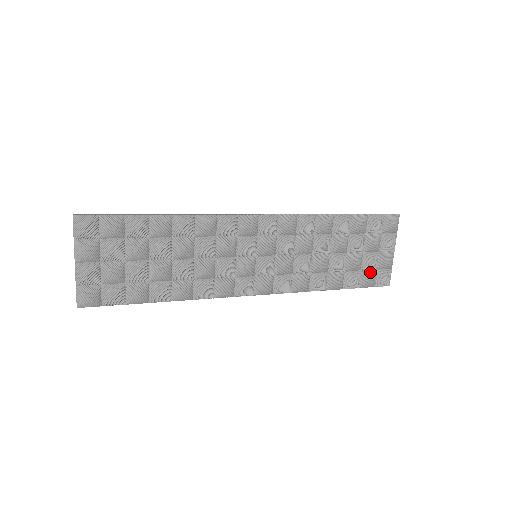
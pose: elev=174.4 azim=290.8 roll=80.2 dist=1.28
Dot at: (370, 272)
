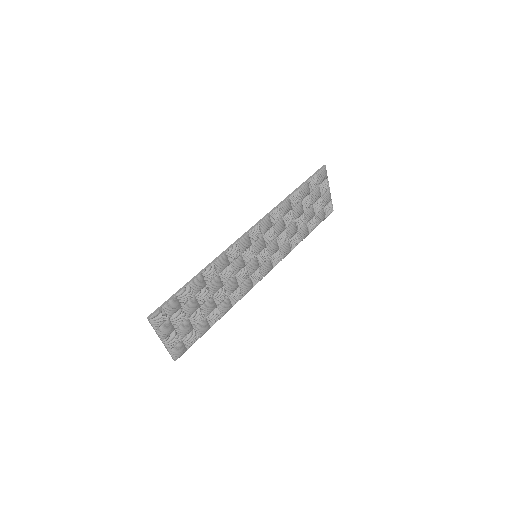
Dot at: (321, 212)
